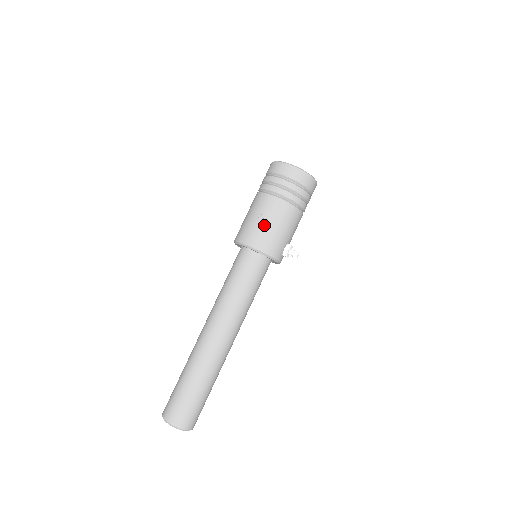
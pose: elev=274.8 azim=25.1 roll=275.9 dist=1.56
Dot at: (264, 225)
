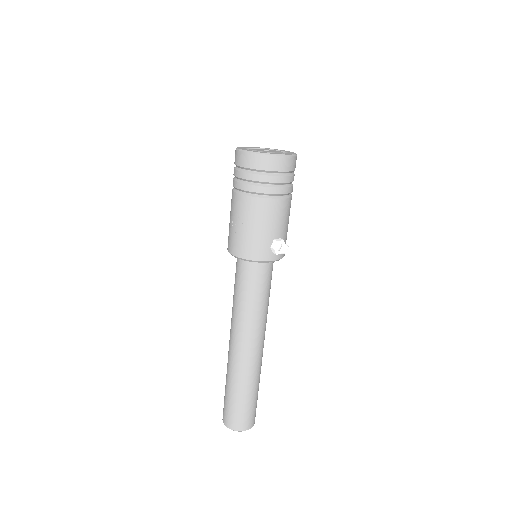
Dot at: (237, 229)
